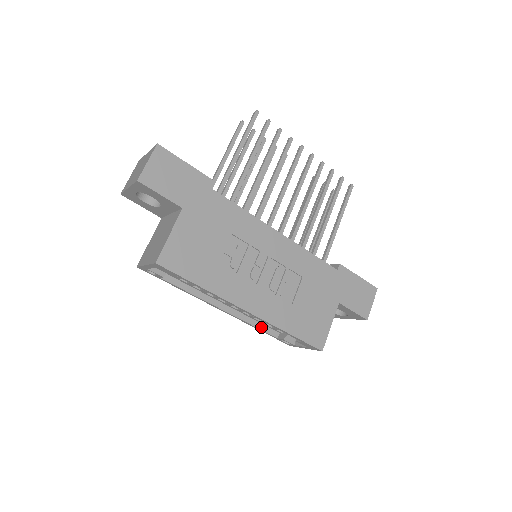
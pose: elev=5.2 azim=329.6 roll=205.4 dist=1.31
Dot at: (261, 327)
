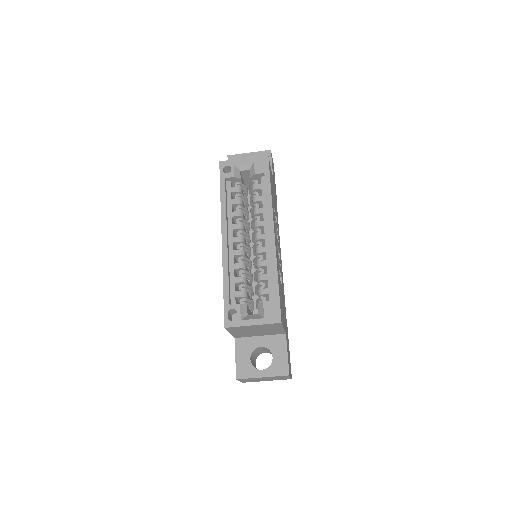
Dot at: (229, 282)
